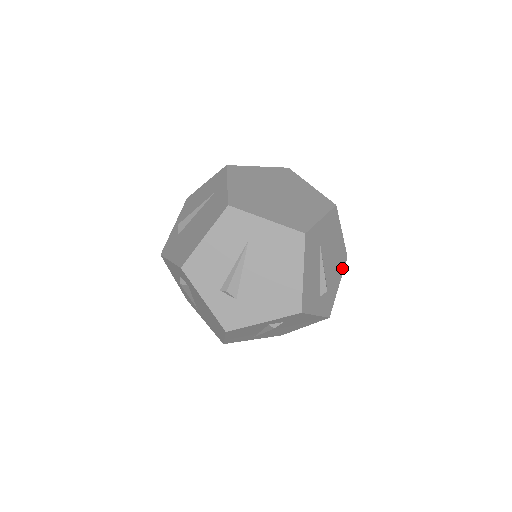
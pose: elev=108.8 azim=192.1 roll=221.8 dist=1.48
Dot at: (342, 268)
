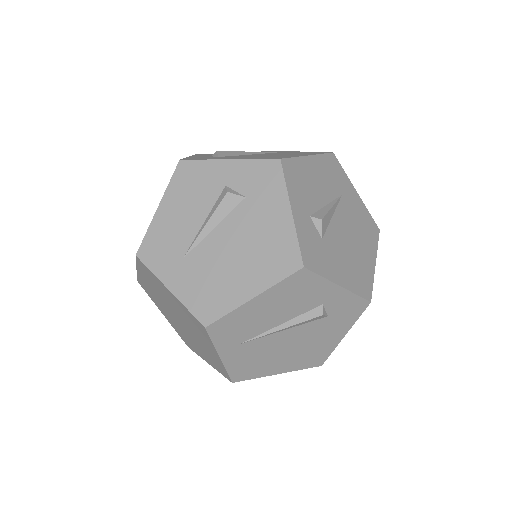
Dot at: occluded
